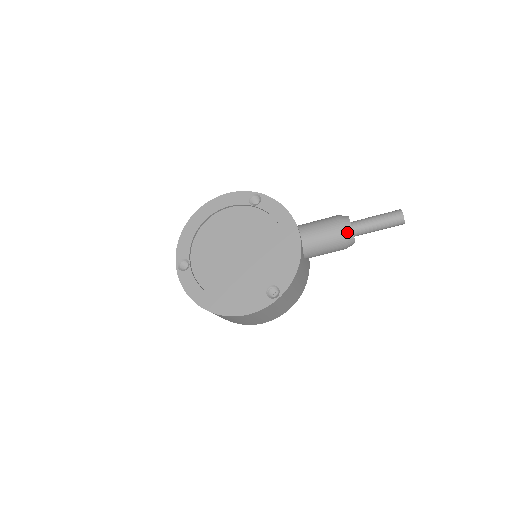
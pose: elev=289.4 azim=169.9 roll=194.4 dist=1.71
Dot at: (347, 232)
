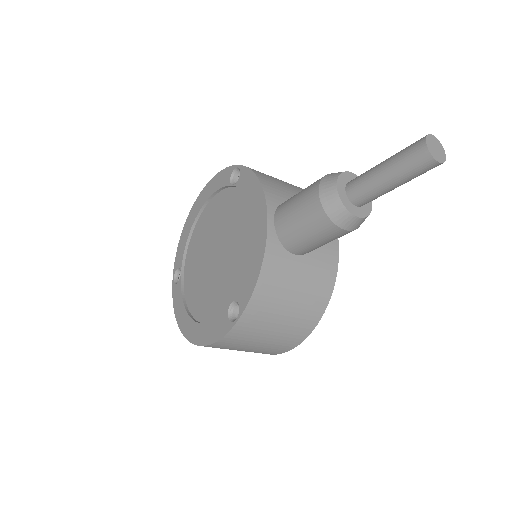
Dot at: (330, 201)
